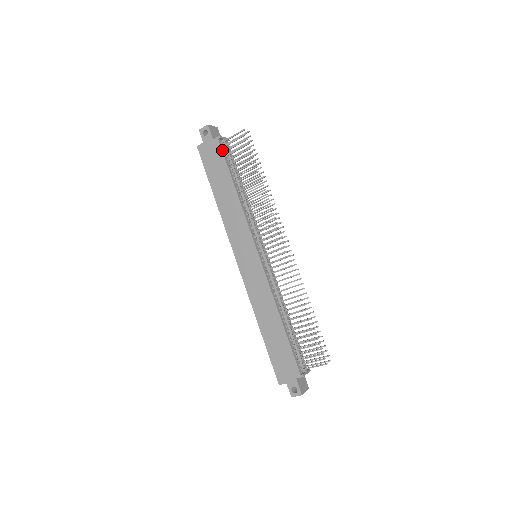
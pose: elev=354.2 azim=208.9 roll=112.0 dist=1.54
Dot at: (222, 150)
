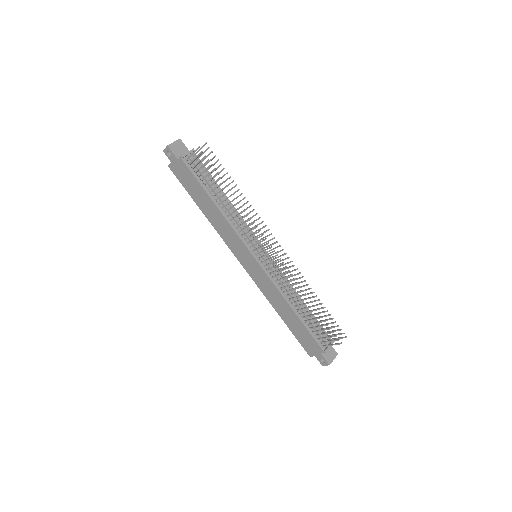
Dot at: (189, 169)
